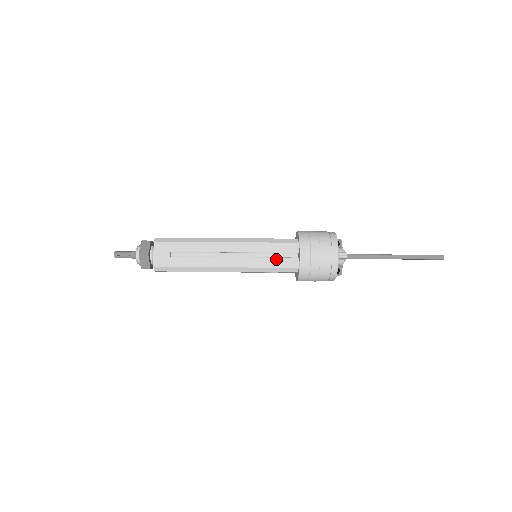
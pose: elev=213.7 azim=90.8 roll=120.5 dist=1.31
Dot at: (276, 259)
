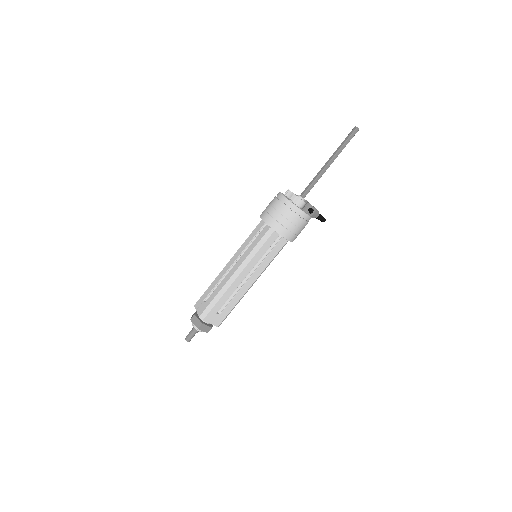
Dot at: (256, 238)
